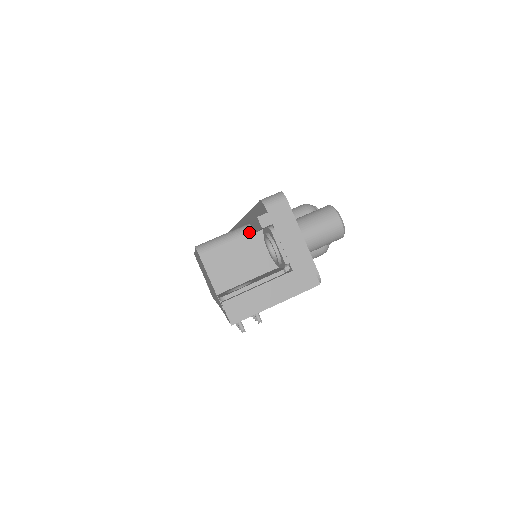
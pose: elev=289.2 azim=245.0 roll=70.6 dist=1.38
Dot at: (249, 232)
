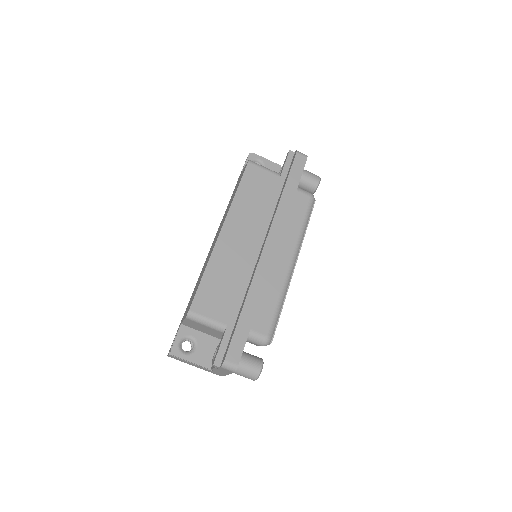
Dot at: (221, 331)
